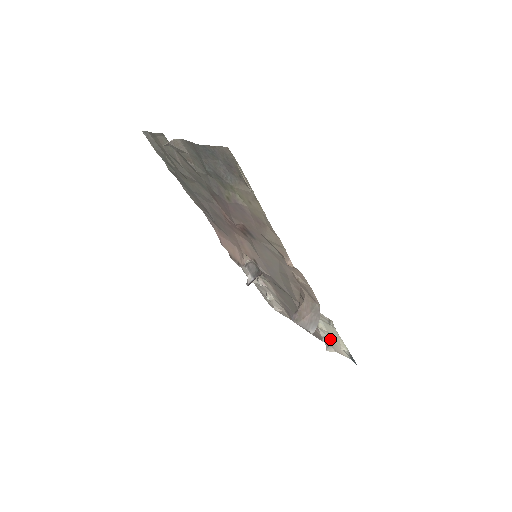
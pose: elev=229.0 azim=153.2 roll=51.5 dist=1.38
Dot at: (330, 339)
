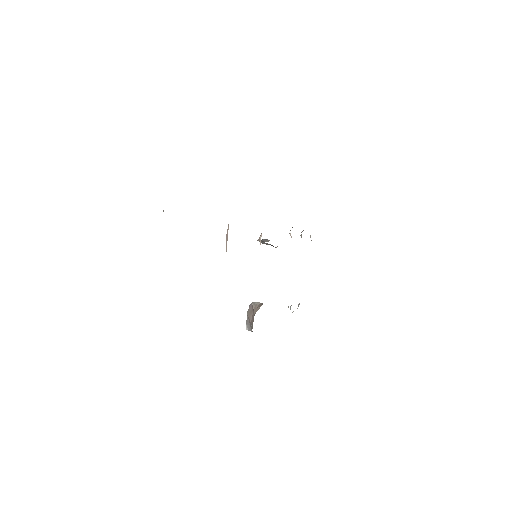
Dot at: occluded
